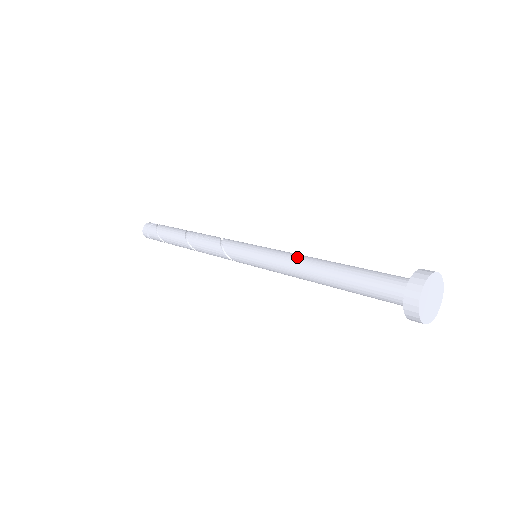
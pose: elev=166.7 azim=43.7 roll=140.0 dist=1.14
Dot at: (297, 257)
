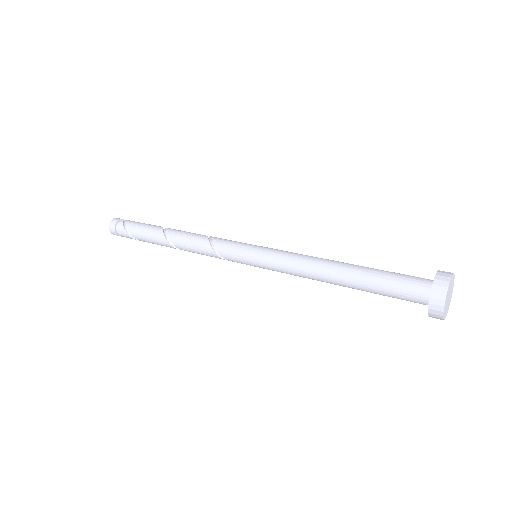
Dot at: (305, 263)
